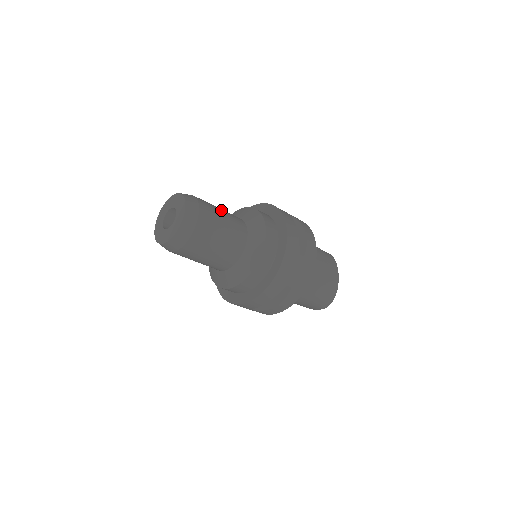
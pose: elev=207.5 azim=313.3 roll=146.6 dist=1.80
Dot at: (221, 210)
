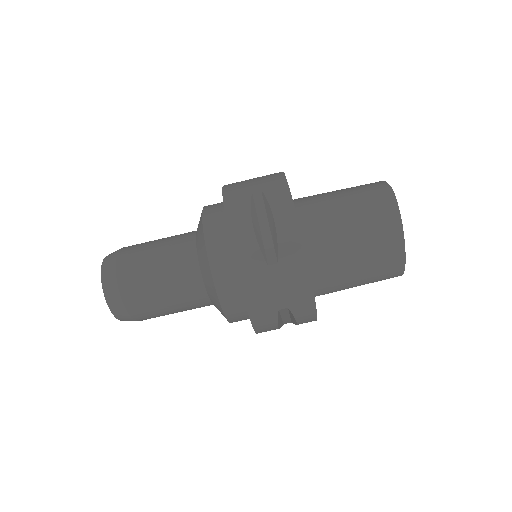
Dot at: occluded
